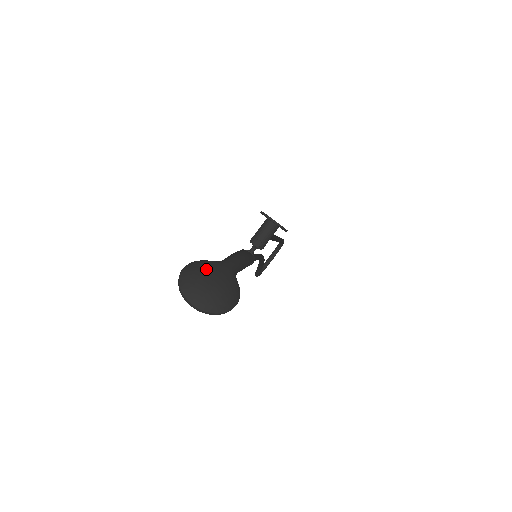
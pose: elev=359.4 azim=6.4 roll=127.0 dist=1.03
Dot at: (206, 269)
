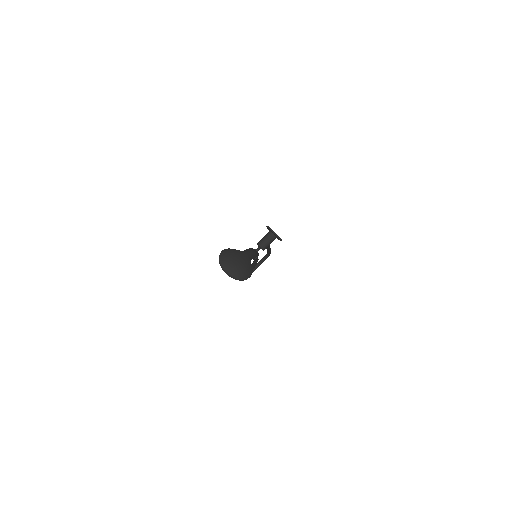
Dot at: (235, 253)
